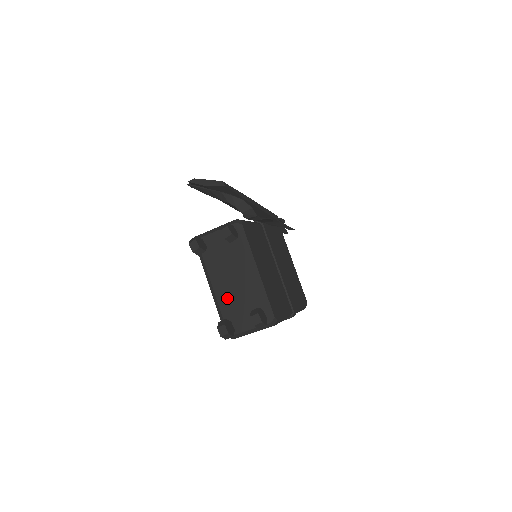
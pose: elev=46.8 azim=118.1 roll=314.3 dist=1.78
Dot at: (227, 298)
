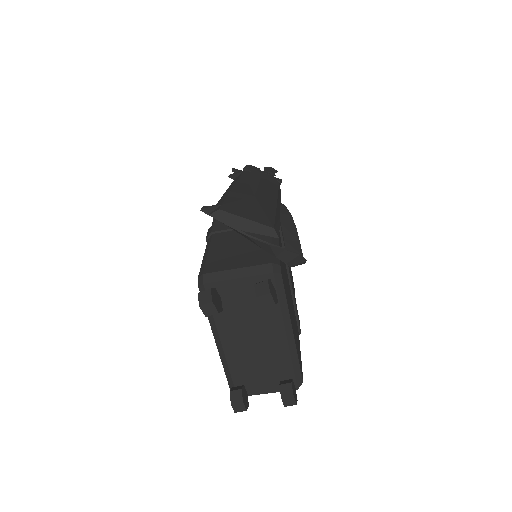
Dot at: (242, 359)
